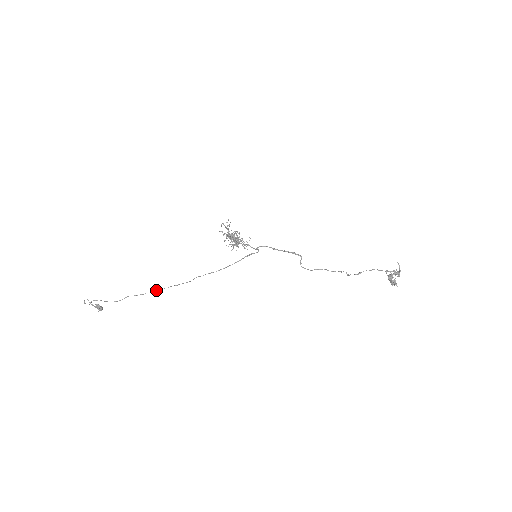
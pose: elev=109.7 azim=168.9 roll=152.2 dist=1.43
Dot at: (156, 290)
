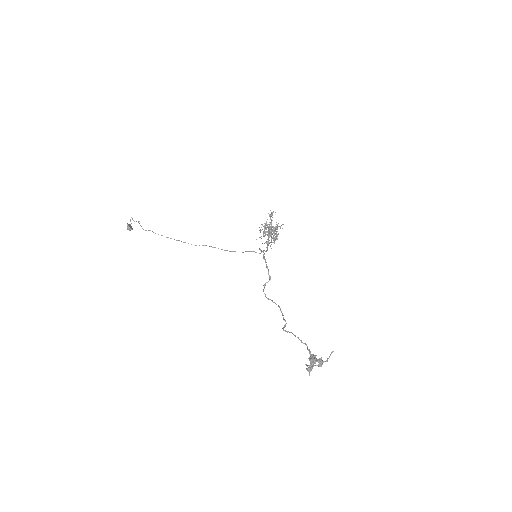
Dot at: occluded
